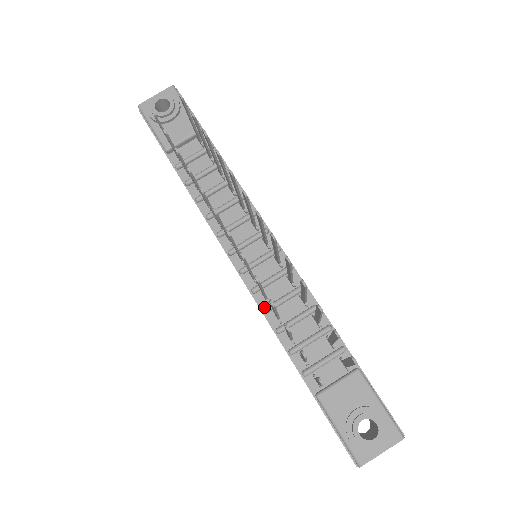
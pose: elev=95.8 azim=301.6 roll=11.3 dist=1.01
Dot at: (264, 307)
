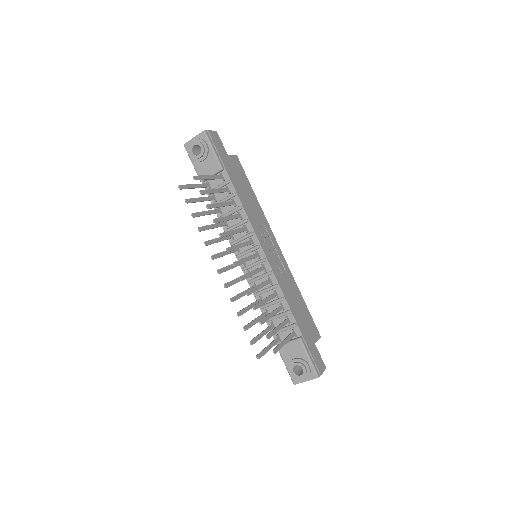
Dot at: (255, 292)
